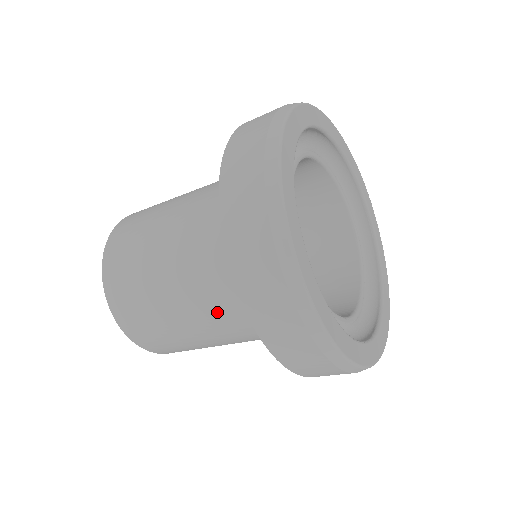
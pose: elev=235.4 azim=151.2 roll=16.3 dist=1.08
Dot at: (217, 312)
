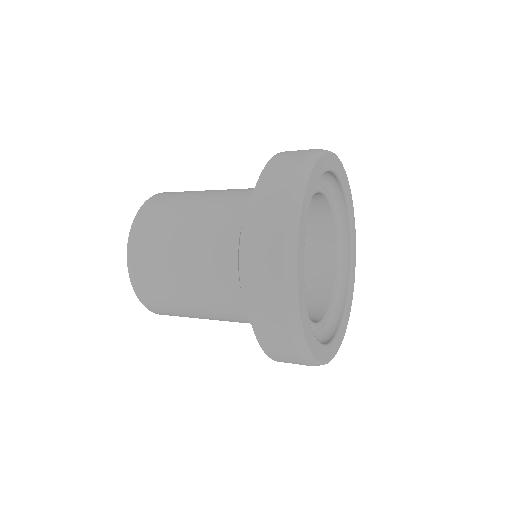
Dot at: (218, 294)
